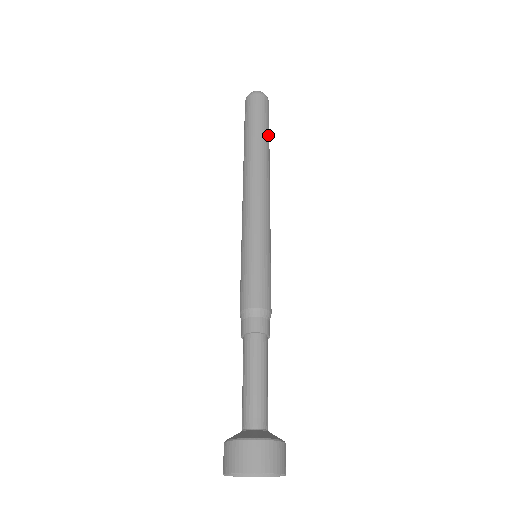
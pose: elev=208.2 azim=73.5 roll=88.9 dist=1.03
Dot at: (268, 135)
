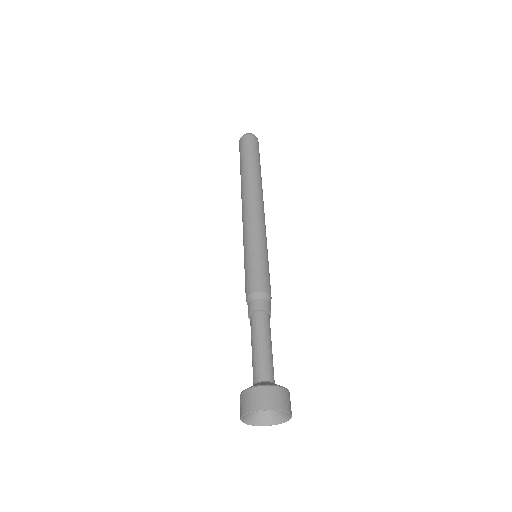
Dot at: occluded
